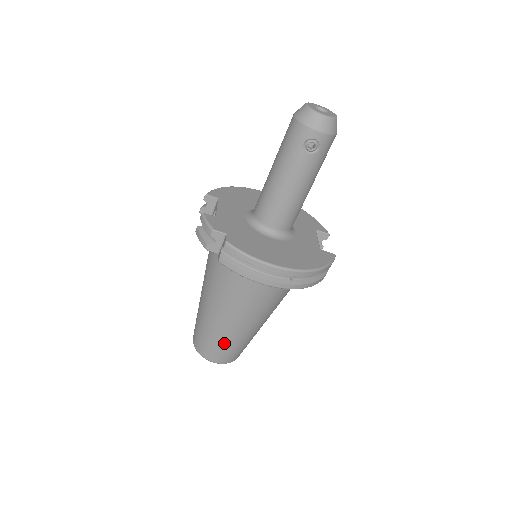
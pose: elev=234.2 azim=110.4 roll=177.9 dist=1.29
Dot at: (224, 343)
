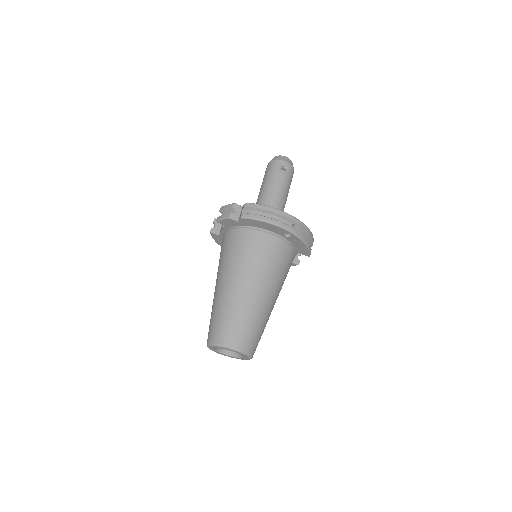
Dot at: (244, 317)
